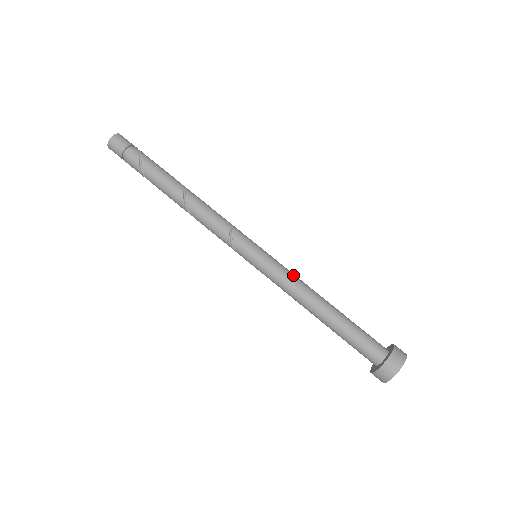
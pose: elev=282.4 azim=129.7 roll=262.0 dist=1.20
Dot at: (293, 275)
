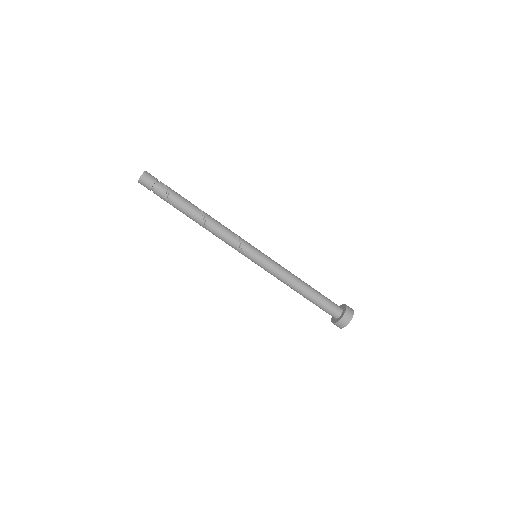
Dot at: (282, 267)
